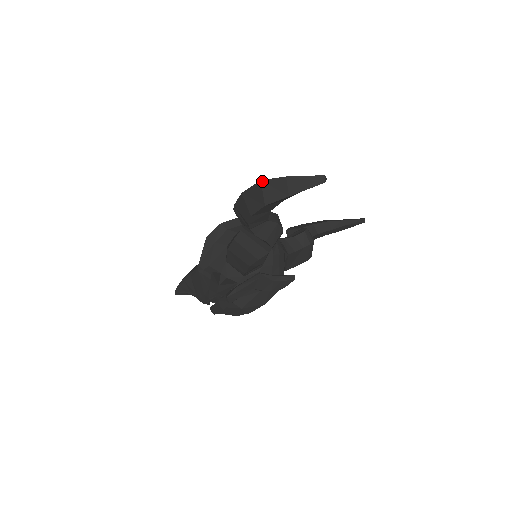
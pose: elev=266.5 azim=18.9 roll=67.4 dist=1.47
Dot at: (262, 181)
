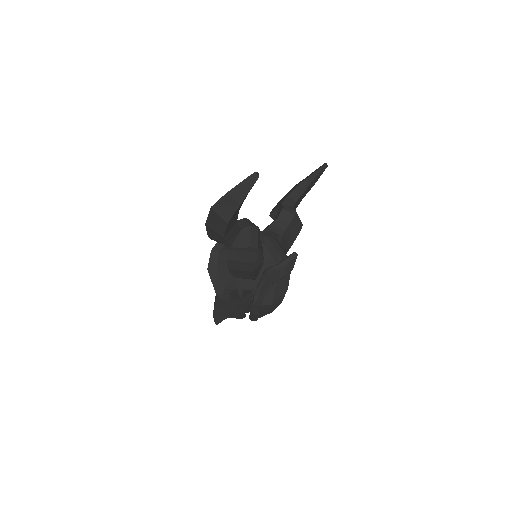
Dot at: (212, 207)
